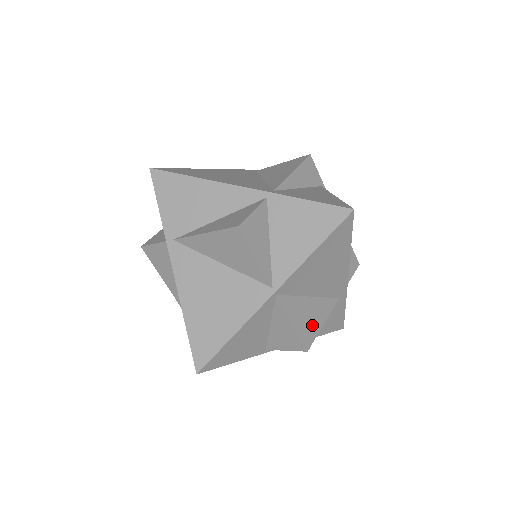
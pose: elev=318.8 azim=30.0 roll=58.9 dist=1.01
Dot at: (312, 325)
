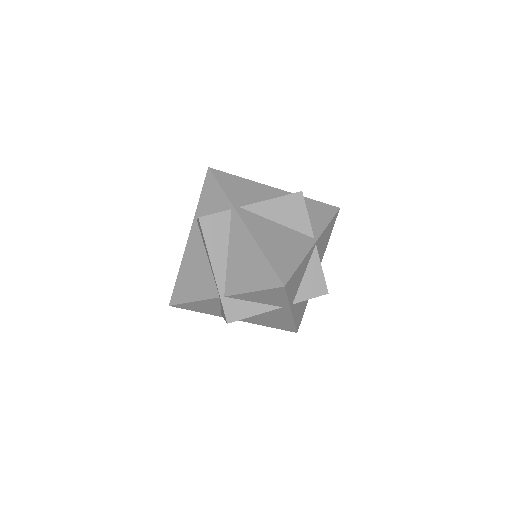
Dot at: occluded
